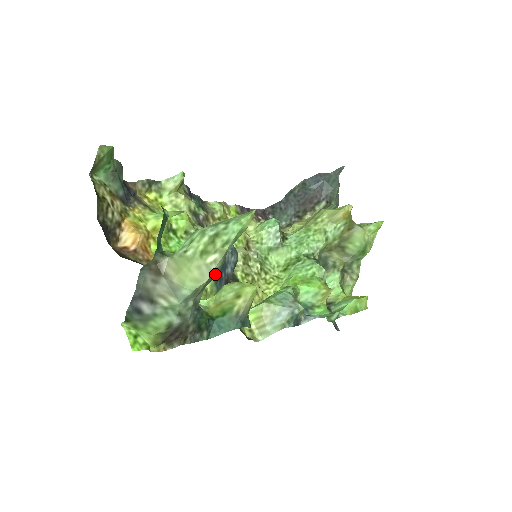
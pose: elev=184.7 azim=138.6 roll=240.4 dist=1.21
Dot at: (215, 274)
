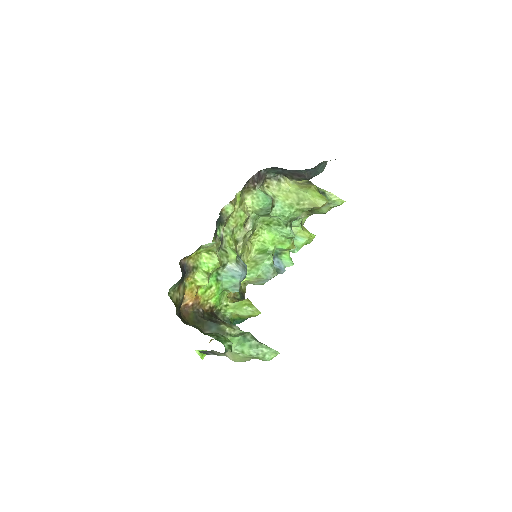
Dot at: occluded
